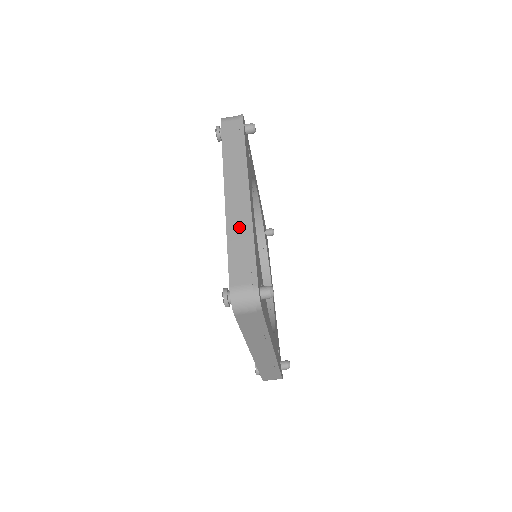
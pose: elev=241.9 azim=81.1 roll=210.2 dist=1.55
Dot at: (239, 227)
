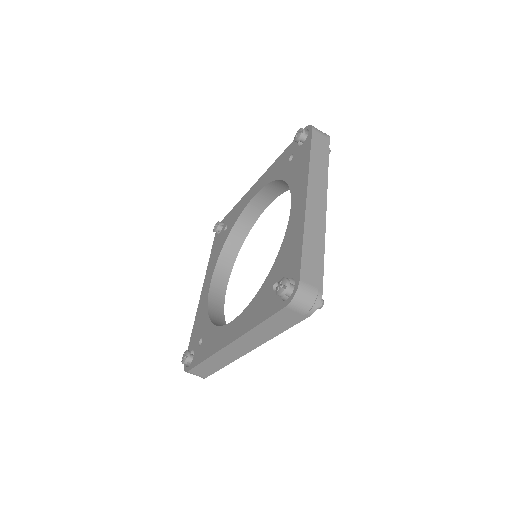
Dot at: (315, 231)
